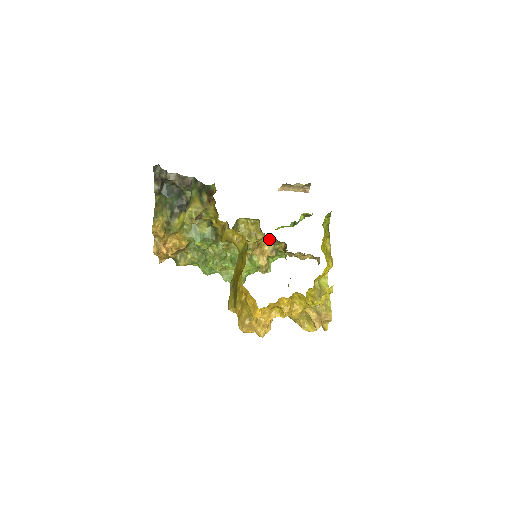
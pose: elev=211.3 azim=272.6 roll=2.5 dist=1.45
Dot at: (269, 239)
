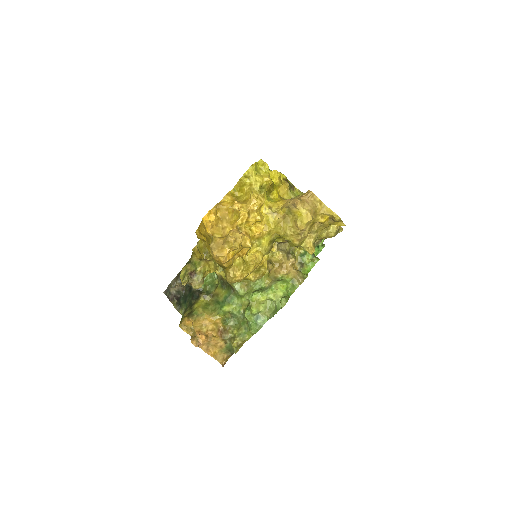
Dot at: occluded
